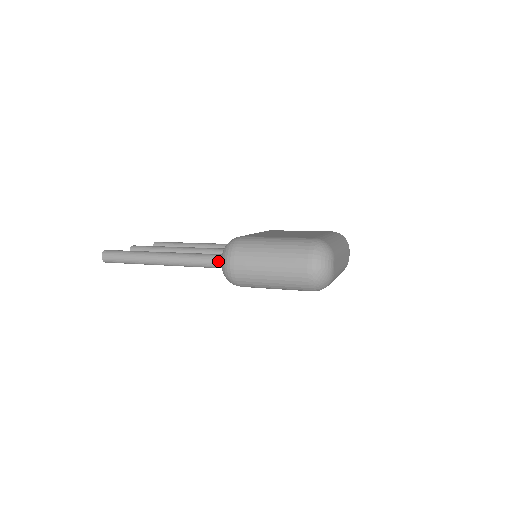
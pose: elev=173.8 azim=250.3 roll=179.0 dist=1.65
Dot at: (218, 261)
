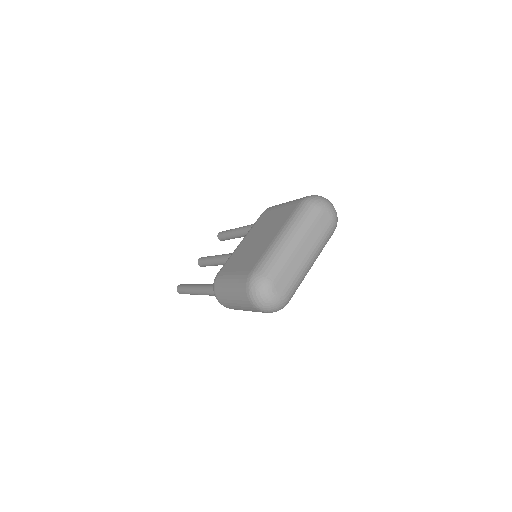
Dot at: occluded
